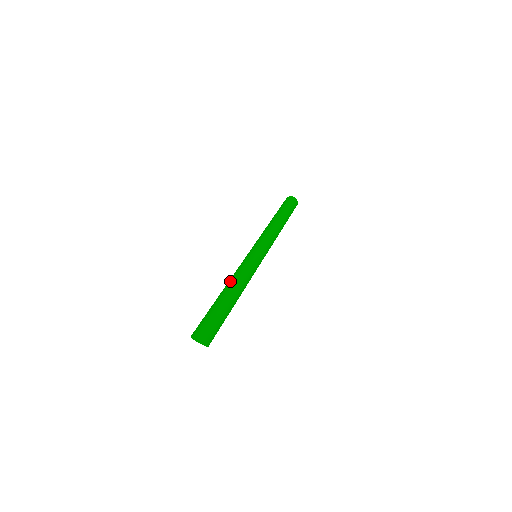
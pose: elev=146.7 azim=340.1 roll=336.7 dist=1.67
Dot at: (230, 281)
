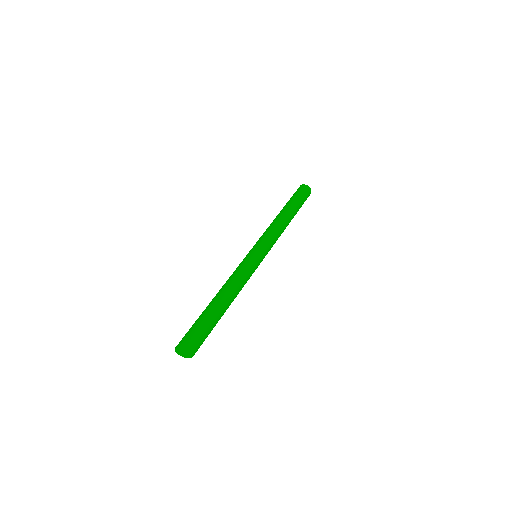
Dot at: (223, 287)
